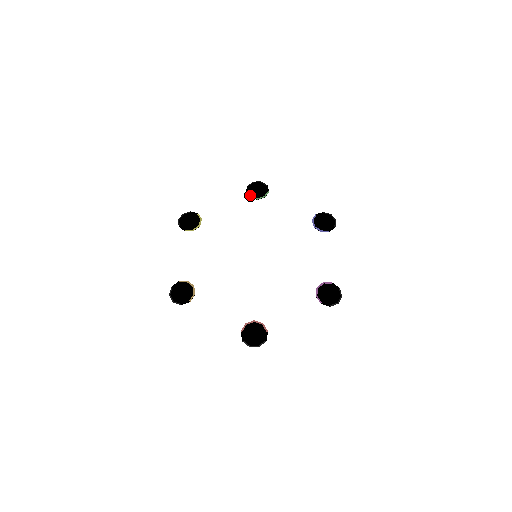
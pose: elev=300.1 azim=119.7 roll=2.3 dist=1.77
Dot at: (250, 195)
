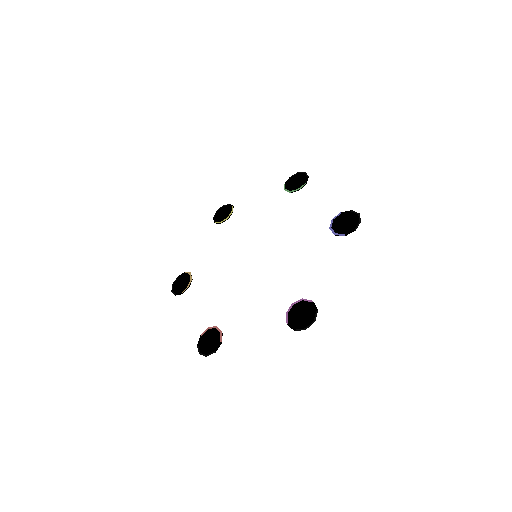
Dot at: (285, 187)
